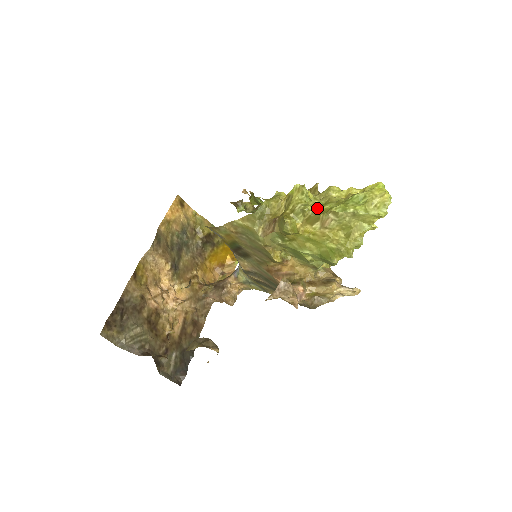
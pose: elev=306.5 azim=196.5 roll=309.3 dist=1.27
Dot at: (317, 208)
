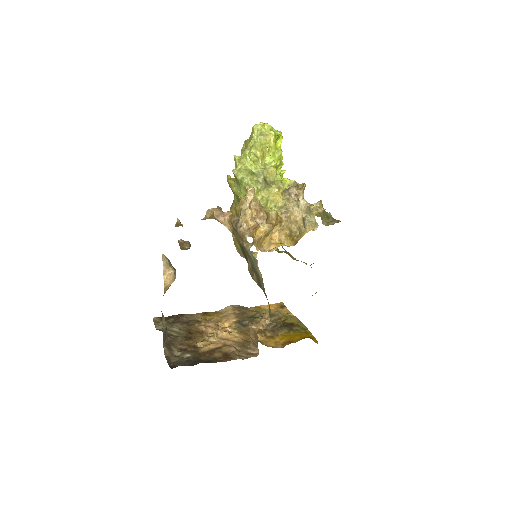
Dot at: occluded
